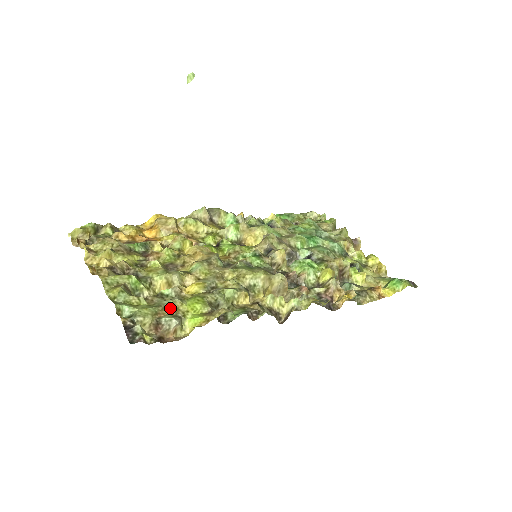
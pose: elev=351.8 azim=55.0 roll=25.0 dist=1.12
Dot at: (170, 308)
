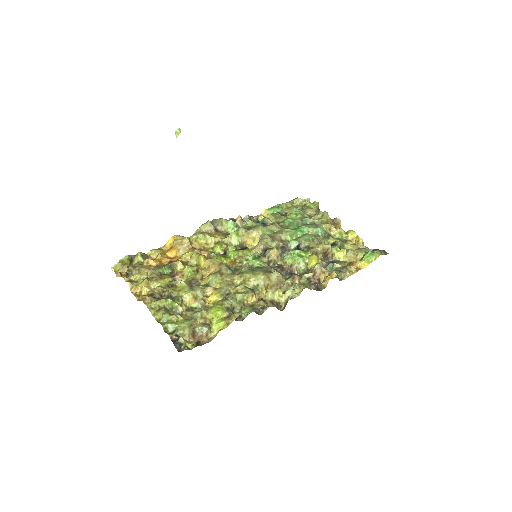
Dot at: (200, 318)
